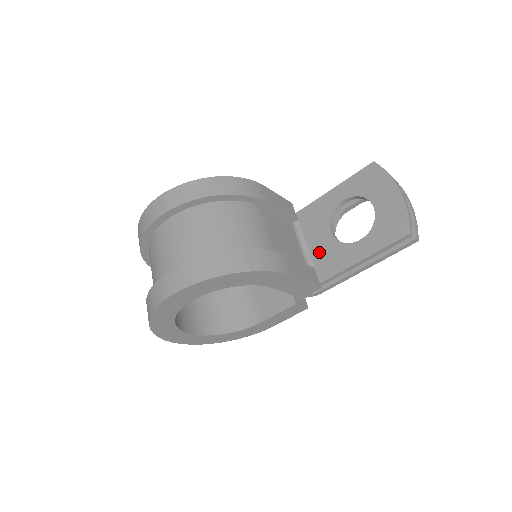
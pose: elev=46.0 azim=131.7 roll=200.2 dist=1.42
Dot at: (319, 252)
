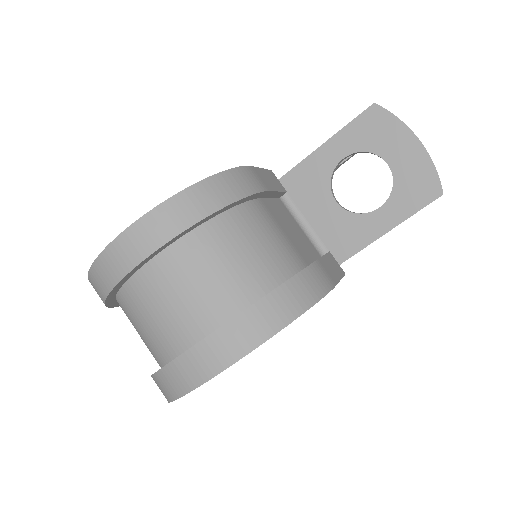
Dot at: (326, 229)
